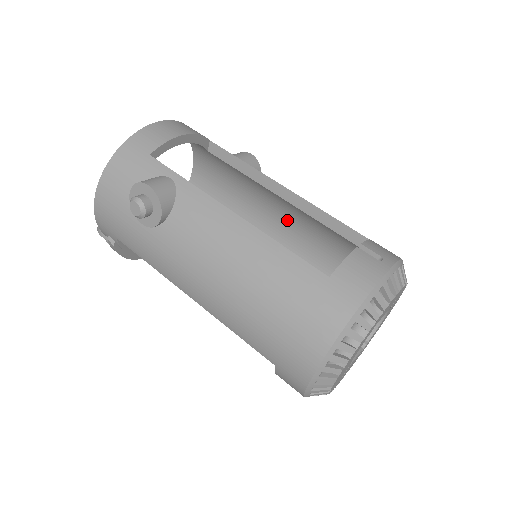
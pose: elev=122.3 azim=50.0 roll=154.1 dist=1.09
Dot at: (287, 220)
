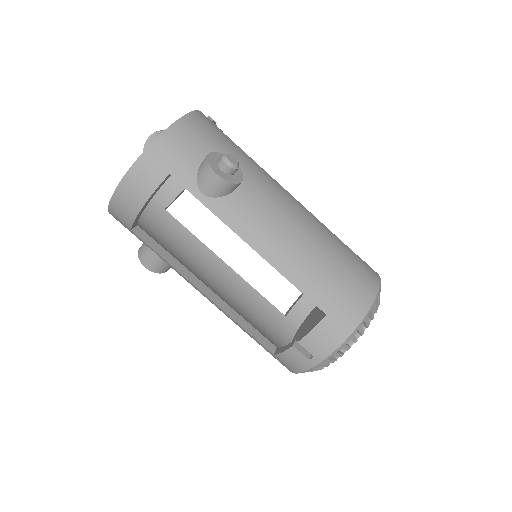
Dot at: occluded
